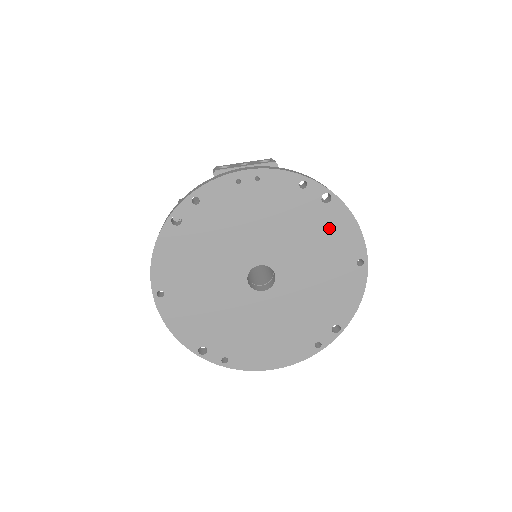
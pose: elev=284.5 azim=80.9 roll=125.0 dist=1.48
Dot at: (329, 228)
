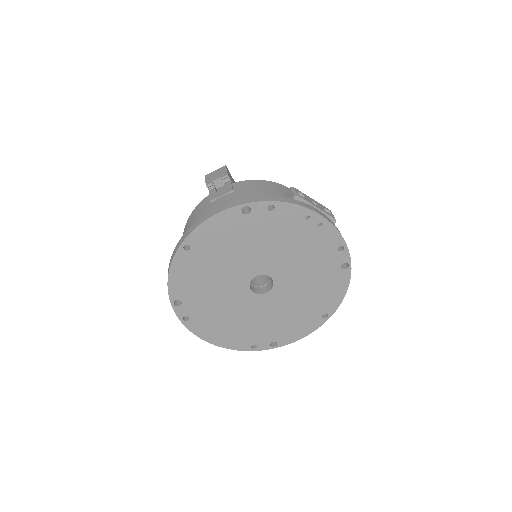
Dot at: (329, 284)
